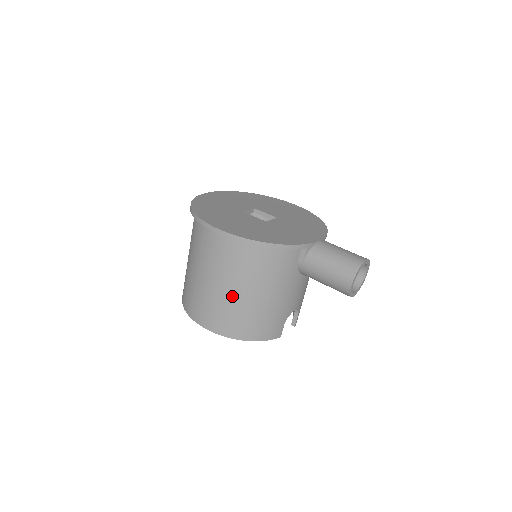
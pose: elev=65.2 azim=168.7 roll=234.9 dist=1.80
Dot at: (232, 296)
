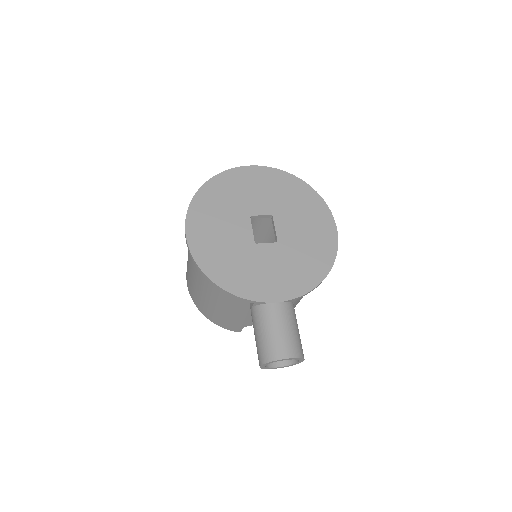
Dot at: (196, 285)
